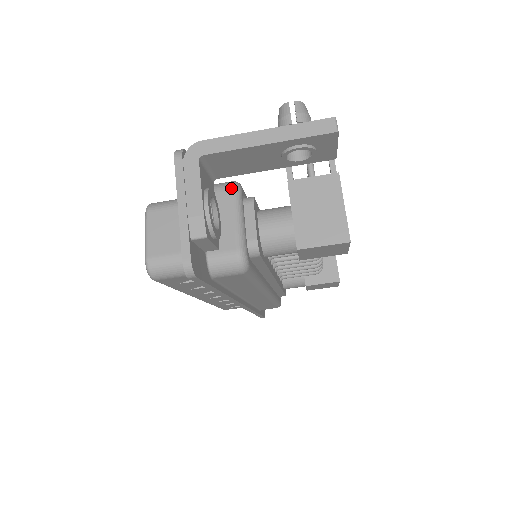
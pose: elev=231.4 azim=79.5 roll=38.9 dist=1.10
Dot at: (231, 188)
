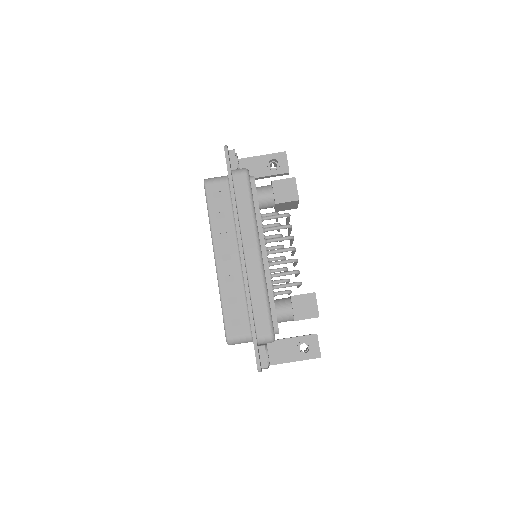
Dot at: occluded
